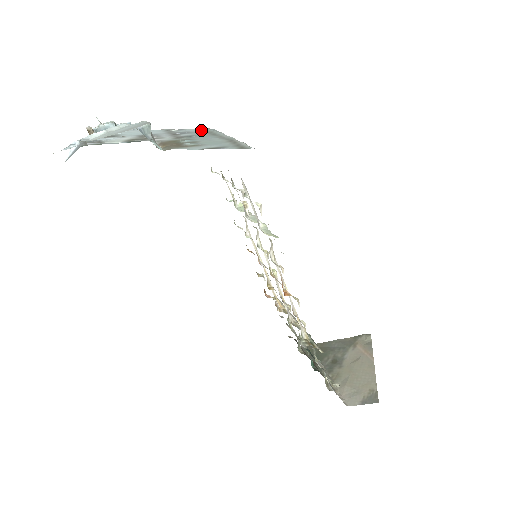
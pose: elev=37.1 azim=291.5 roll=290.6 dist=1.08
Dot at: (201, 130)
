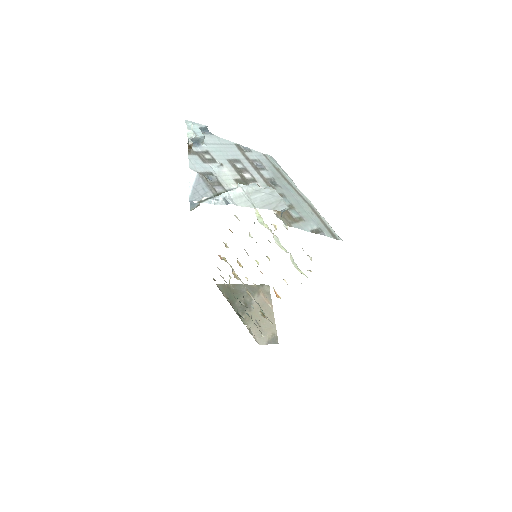
Dot at: (267, 159)
